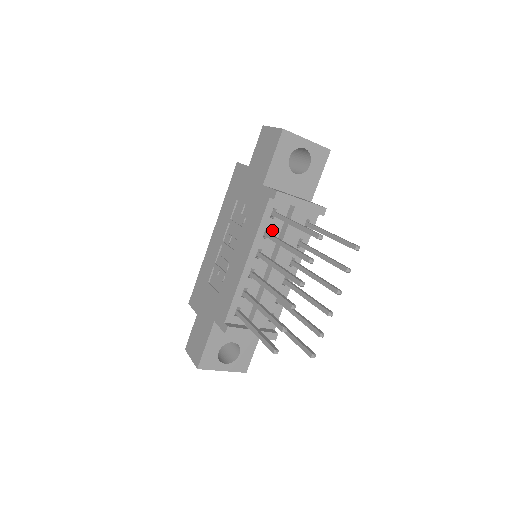
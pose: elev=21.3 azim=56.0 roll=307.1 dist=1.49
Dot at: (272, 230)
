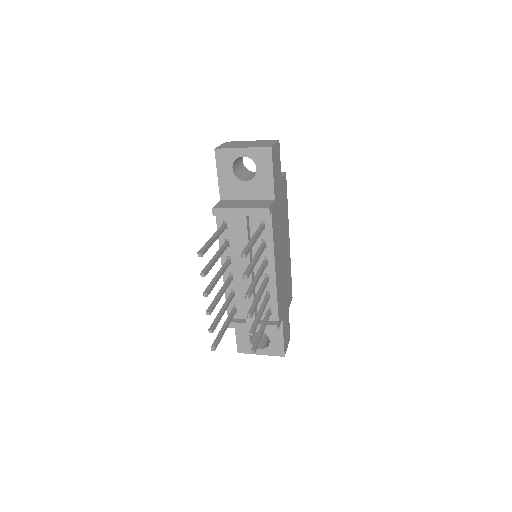
Dot at: (232, 239)
